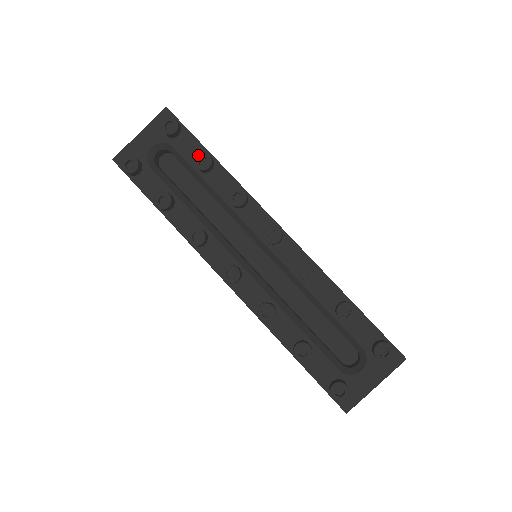
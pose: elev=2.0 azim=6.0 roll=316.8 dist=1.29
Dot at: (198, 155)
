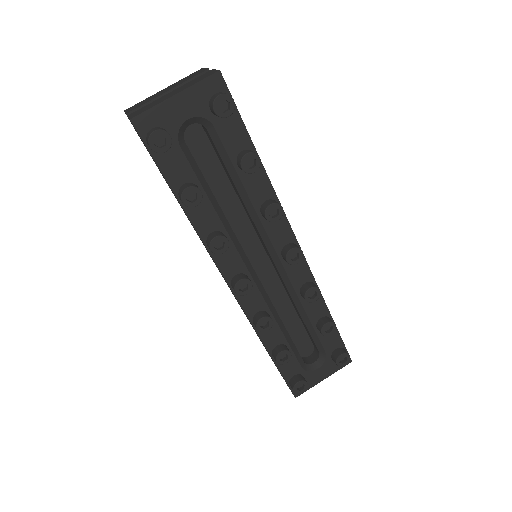
Dot at: (247, 154)
